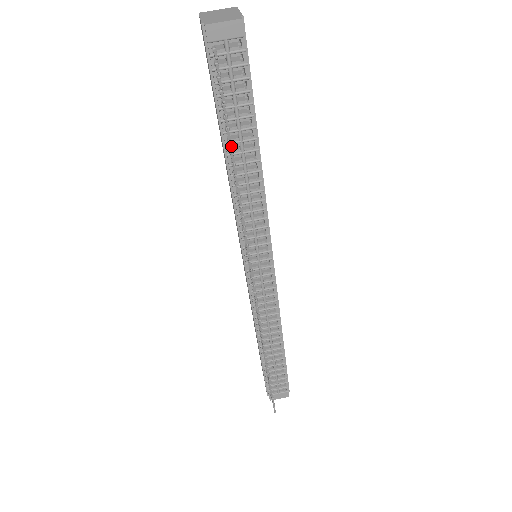
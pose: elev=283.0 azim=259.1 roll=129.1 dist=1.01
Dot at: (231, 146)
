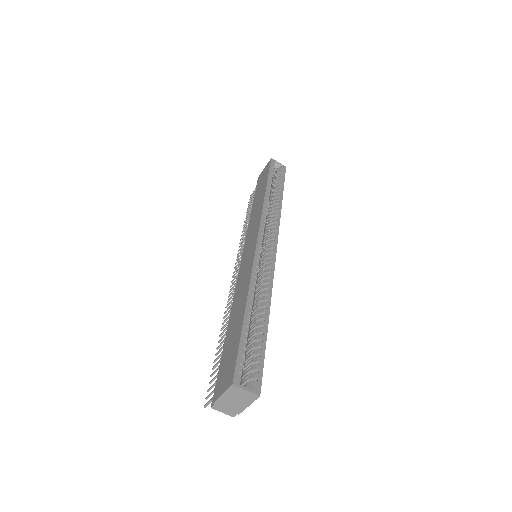
Dot at: occluded
